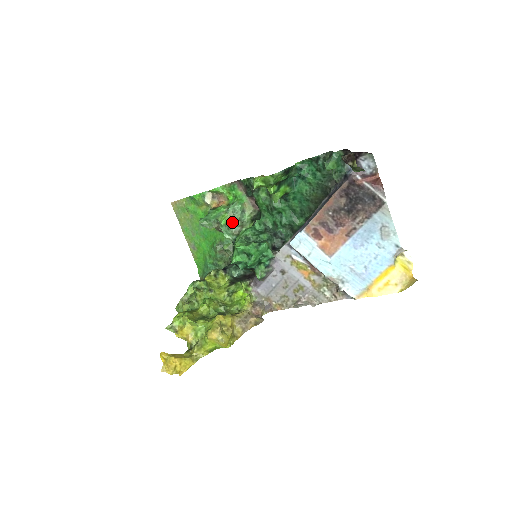
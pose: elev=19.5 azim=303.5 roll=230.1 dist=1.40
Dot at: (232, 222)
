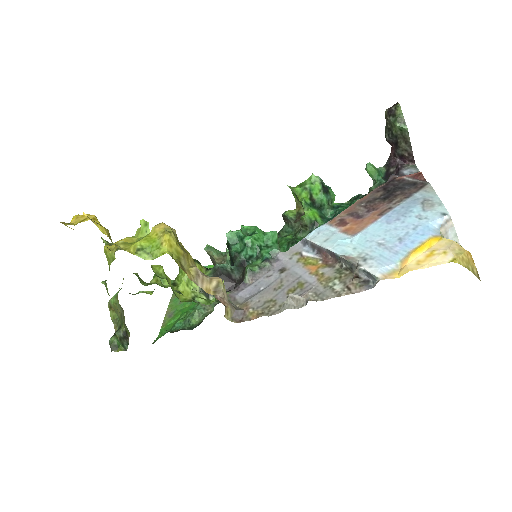
Dot at: occluded
